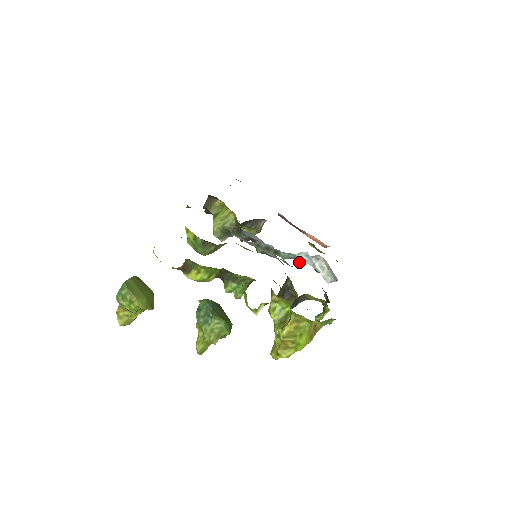
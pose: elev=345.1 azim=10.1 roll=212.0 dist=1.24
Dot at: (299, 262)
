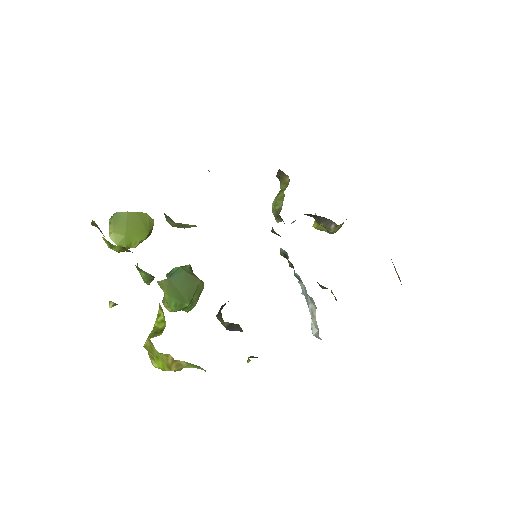
Dot at: occluded
